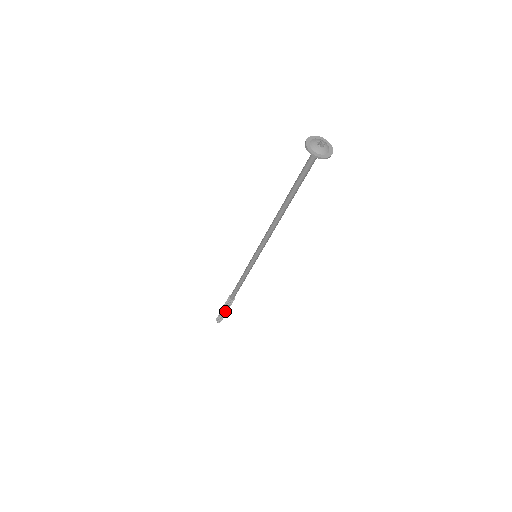
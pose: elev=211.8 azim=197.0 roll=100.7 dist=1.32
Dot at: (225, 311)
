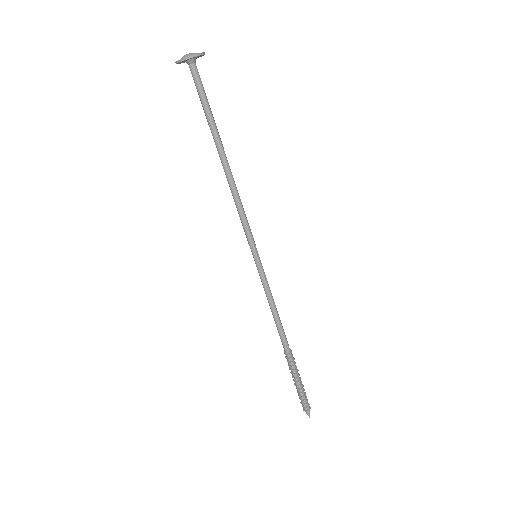
Dot at: (298, 383)
